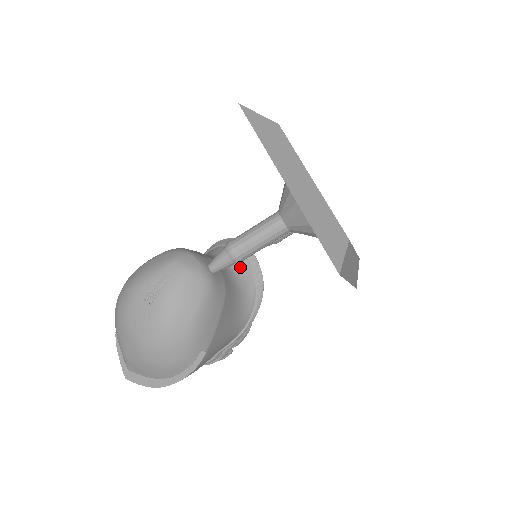
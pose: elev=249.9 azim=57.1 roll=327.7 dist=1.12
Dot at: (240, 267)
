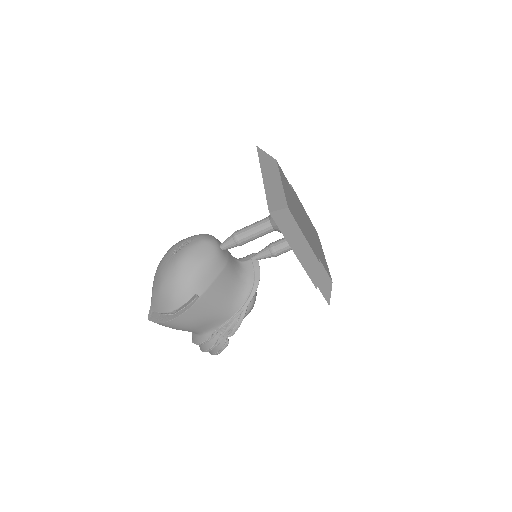
Dot at: (246, 266)
